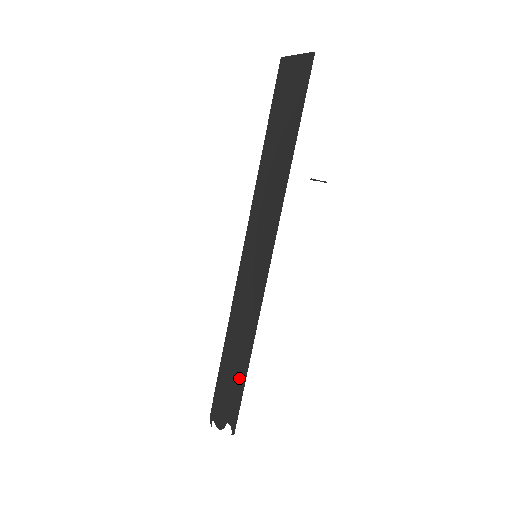
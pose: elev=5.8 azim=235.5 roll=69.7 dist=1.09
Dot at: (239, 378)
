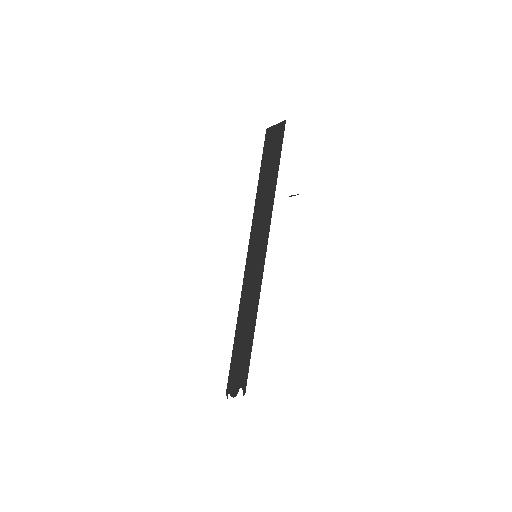
Dot at: (247, 348)
